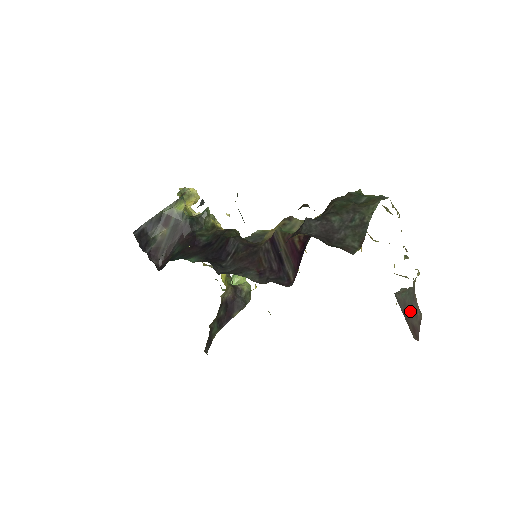
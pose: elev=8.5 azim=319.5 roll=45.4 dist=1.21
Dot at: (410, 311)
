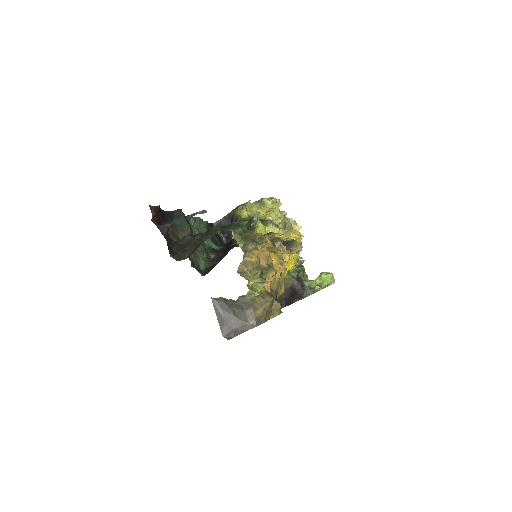
Dot at: (235, 318)
